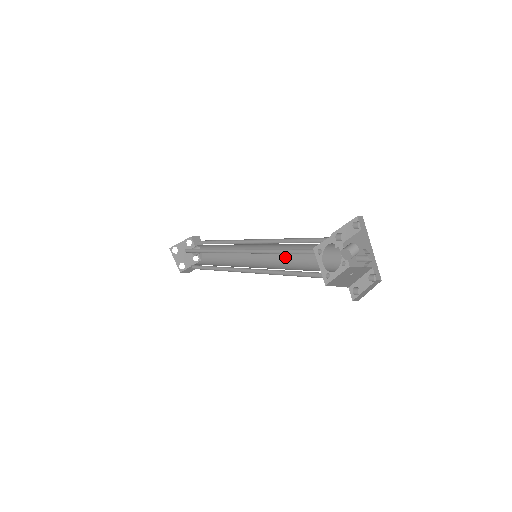
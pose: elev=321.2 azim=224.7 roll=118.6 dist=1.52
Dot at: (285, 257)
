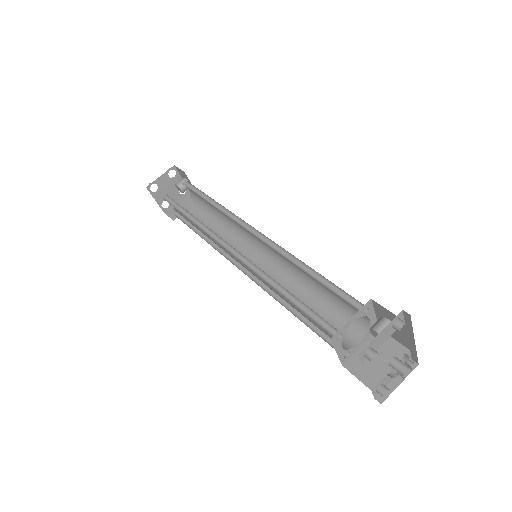
Dot at: (294, 271)
